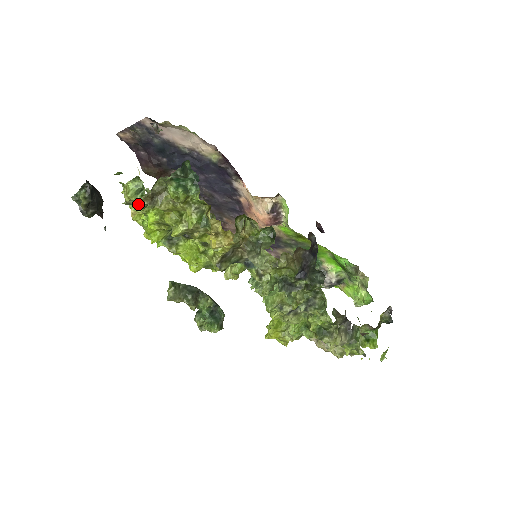
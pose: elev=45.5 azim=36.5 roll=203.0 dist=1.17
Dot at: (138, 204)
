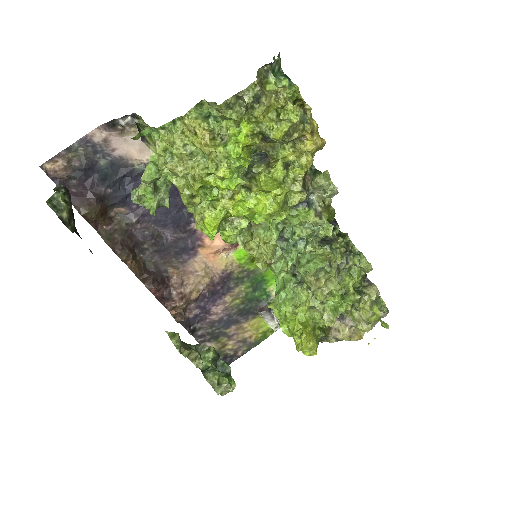
Dot at: (249, 93)
